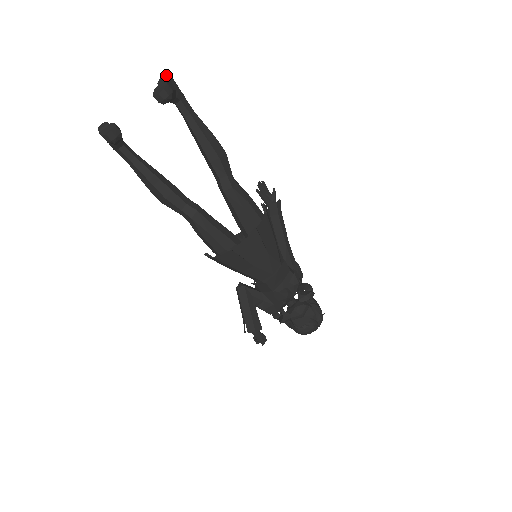
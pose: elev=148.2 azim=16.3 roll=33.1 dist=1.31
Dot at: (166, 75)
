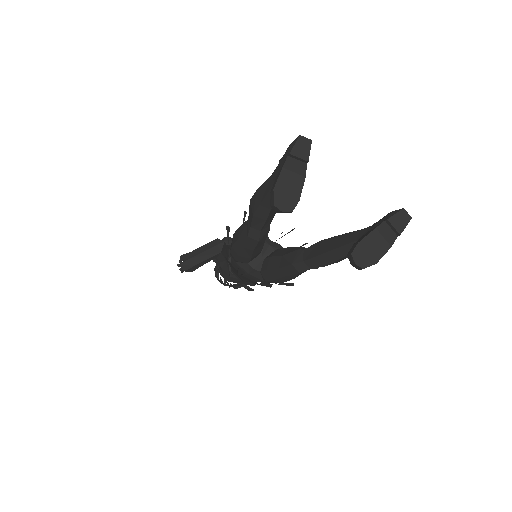
Dot at: (404, 227)
